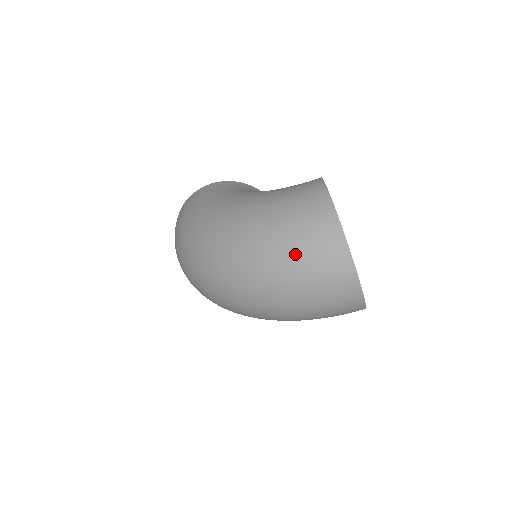
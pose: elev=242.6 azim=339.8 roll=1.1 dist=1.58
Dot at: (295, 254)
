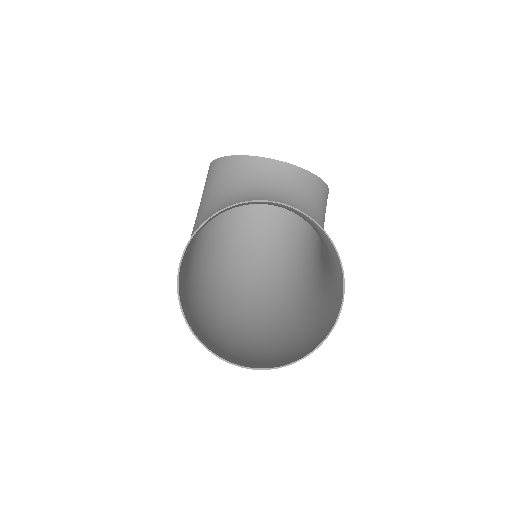
Dot at: occluded
